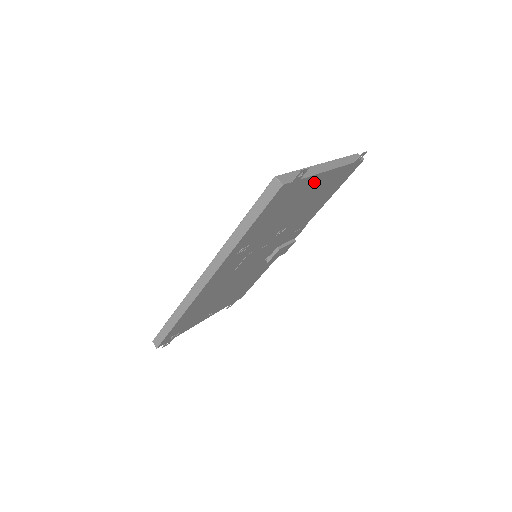
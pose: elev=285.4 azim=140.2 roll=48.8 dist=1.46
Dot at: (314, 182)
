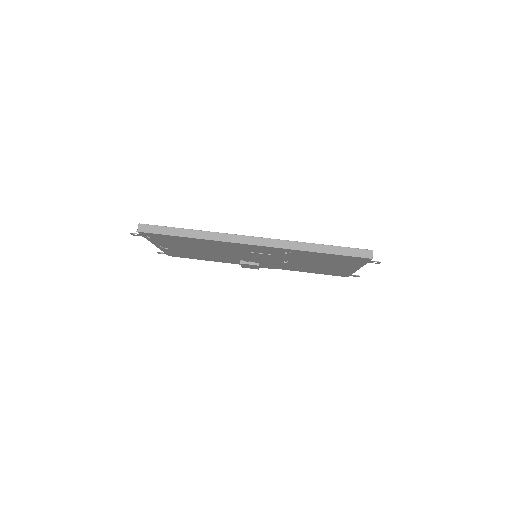
Dot at: (351, 266)
